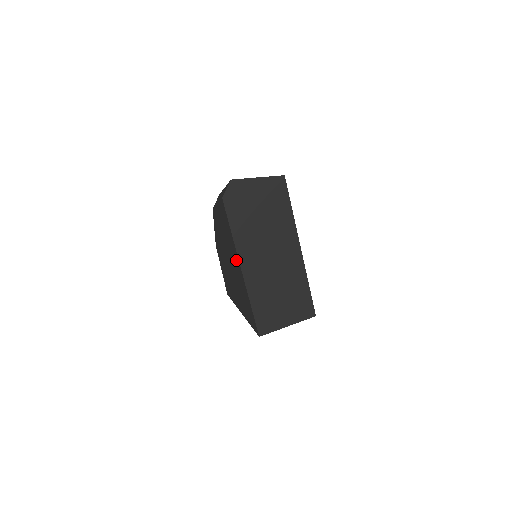
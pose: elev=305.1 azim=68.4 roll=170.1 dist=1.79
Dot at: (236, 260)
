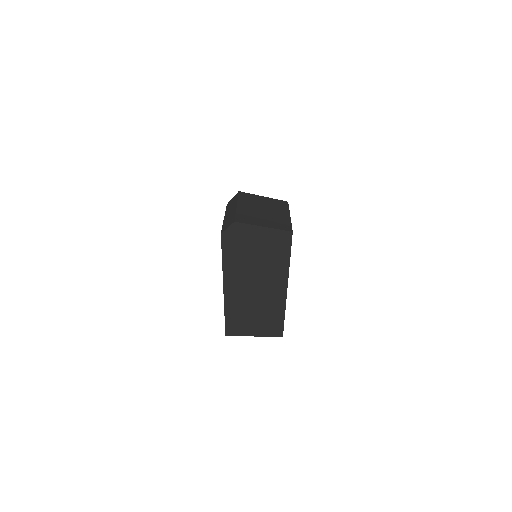
Dot at: occluded
